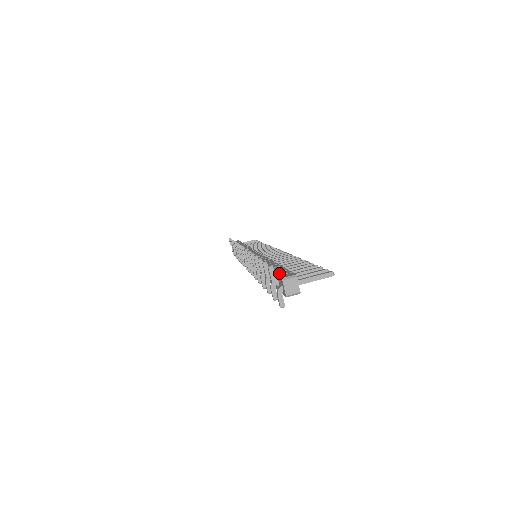
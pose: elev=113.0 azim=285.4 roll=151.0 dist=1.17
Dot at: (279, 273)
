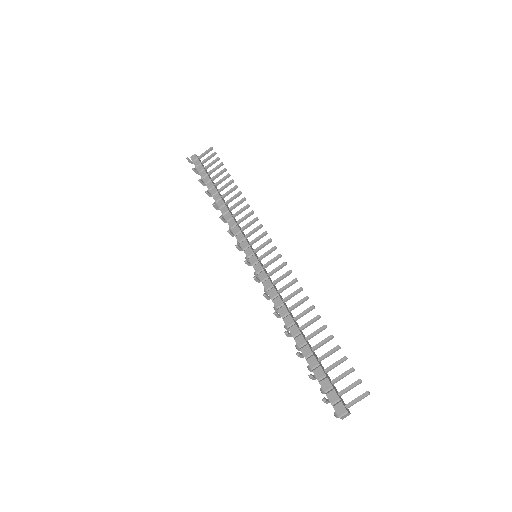
Dot at: (330, 397)
